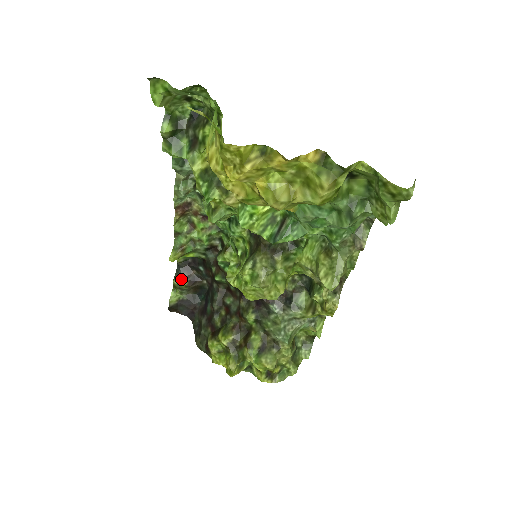
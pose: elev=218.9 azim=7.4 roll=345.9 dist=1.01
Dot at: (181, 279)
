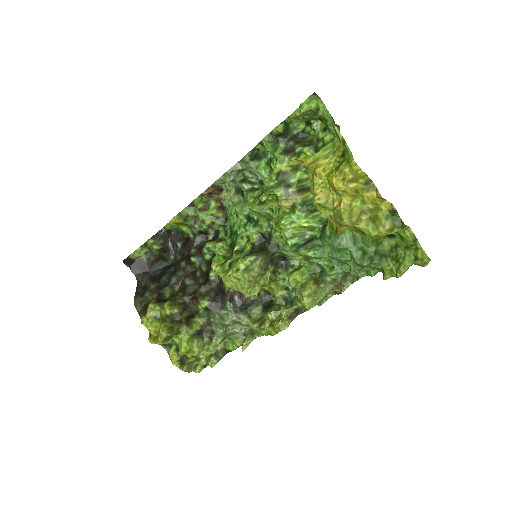
Dot at: (157, 242)
